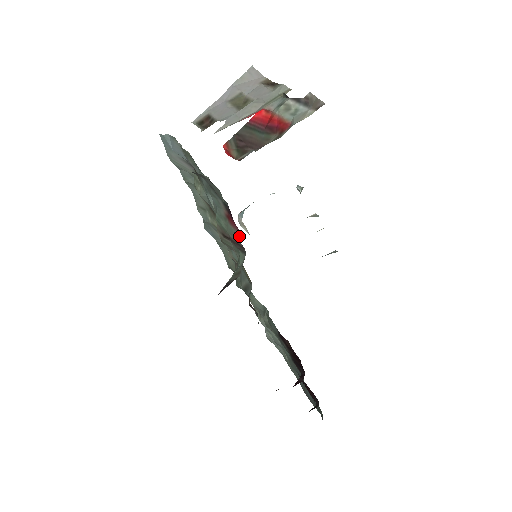
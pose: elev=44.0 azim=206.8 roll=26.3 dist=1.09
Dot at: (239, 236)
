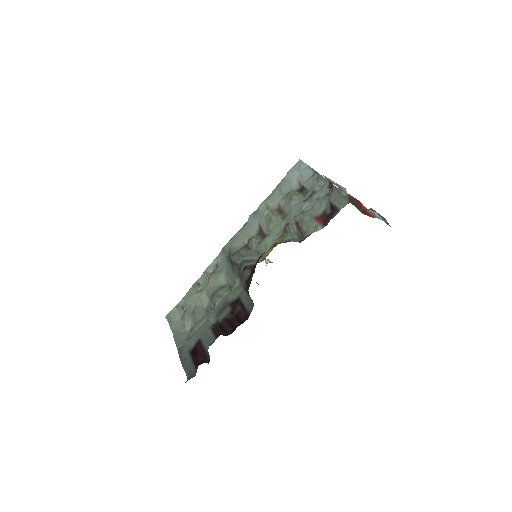
Dot at: (321, 228)
